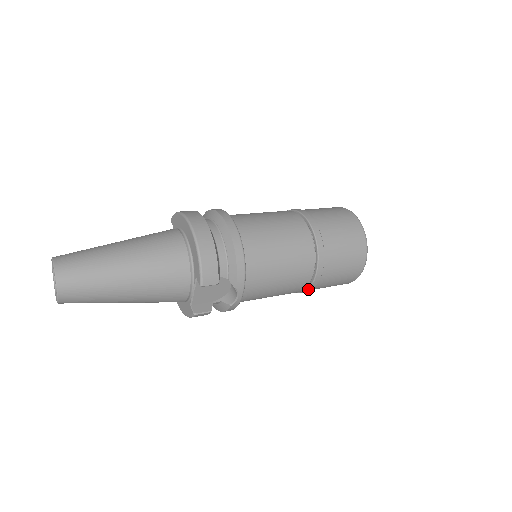
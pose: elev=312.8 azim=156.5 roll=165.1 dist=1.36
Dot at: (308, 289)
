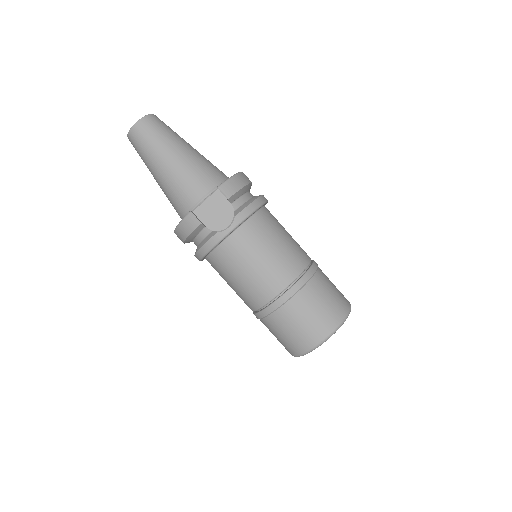
Dot at: (275, 302)
